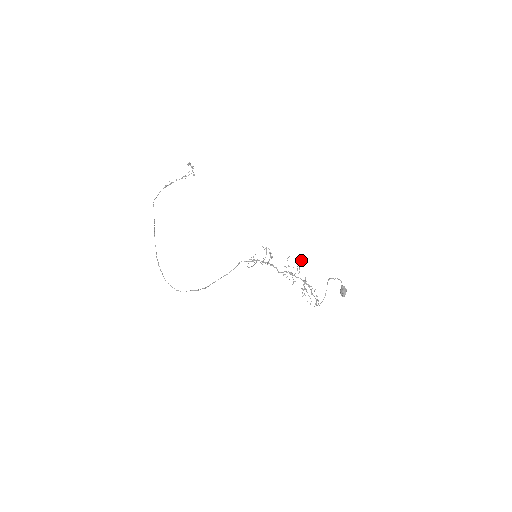
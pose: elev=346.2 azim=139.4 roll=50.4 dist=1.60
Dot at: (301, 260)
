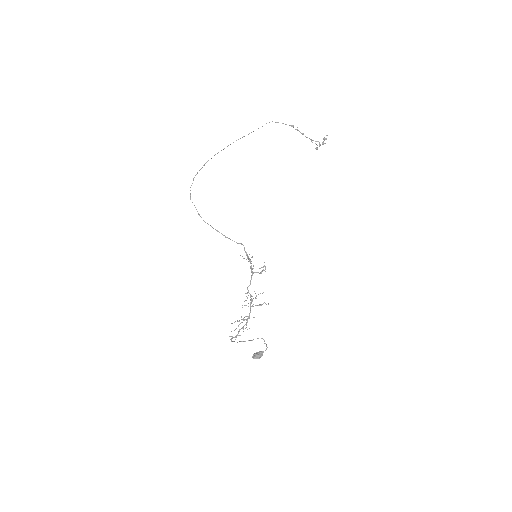
Dot at: occluded
